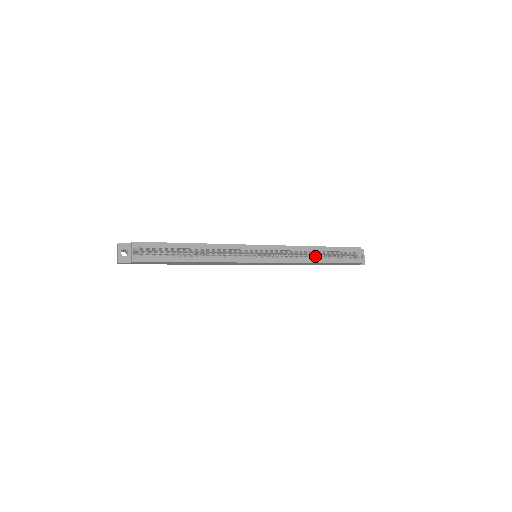
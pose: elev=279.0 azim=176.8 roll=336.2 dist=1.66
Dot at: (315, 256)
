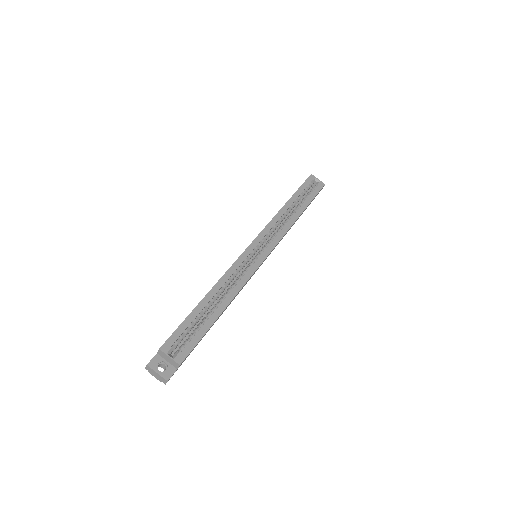
Dot at: (293, 212)
